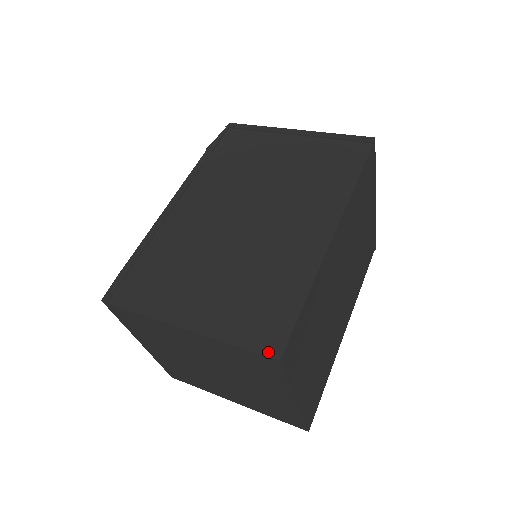
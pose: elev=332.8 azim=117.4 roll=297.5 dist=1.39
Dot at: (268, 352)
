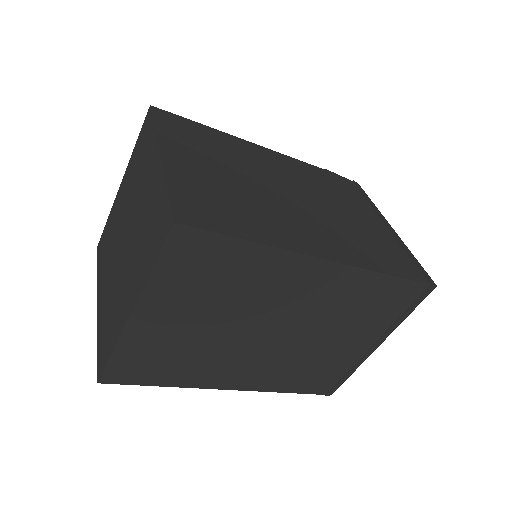
Dot at: (177, 213)
